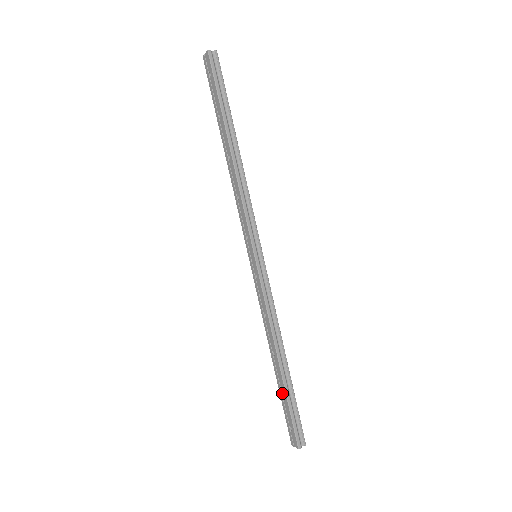
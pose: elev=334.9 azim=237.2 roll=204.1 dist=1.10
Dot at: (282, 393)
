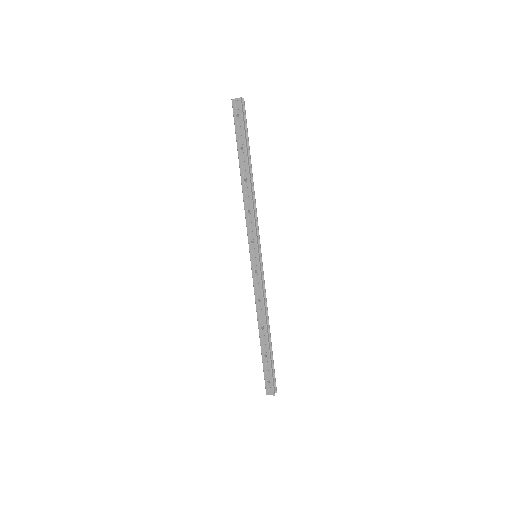
Dot at: (265, 357)
